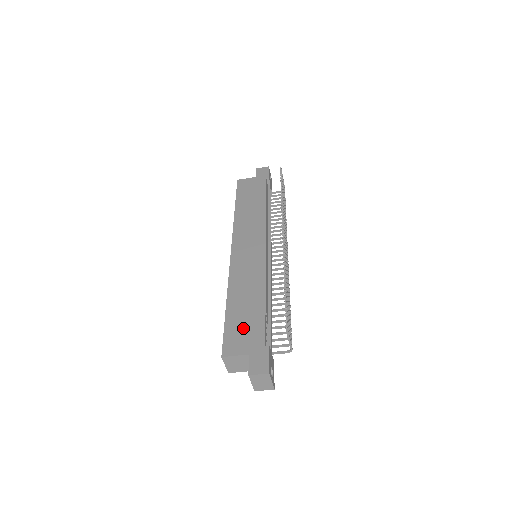
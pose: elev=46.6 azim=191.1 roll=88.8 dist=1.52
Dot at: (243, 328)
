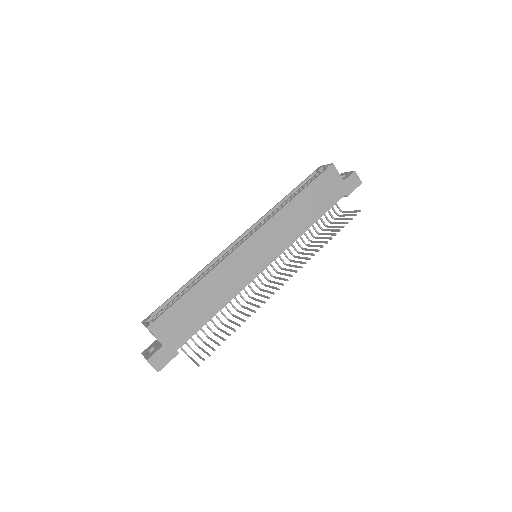
Dot at: (181, 321)
